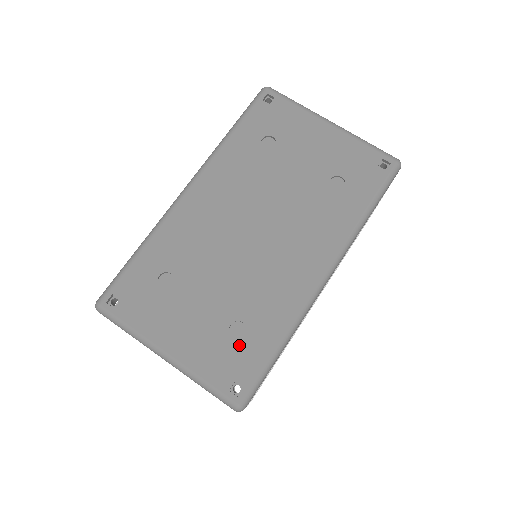
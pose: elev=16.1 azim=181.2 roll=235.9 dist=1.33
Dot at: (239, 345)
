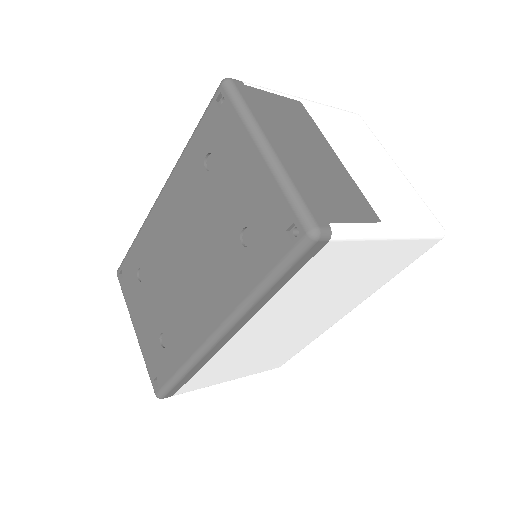
Dot at: (162, 353)
